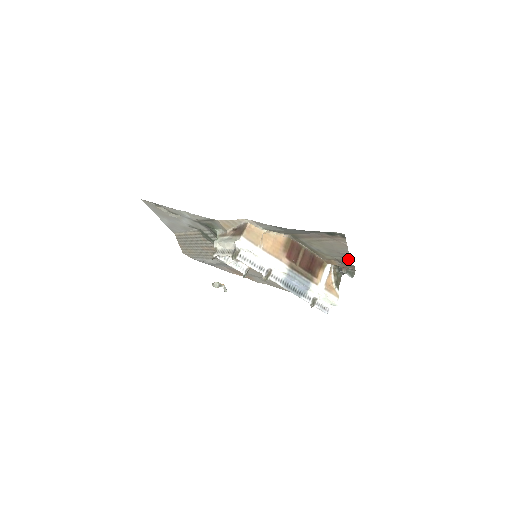
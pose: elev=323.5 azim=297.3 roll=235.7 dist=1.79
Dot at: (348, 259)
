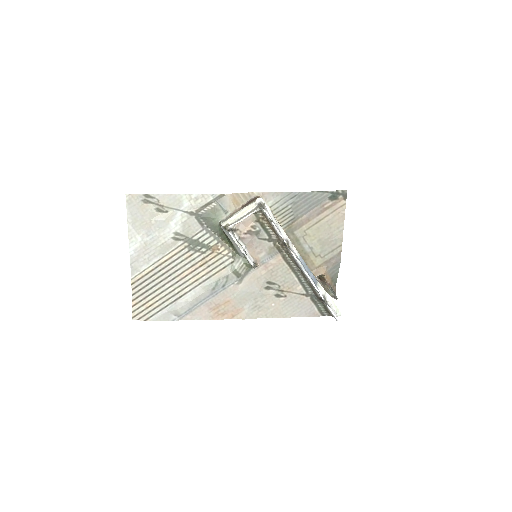
Dot at: (339, 252)
